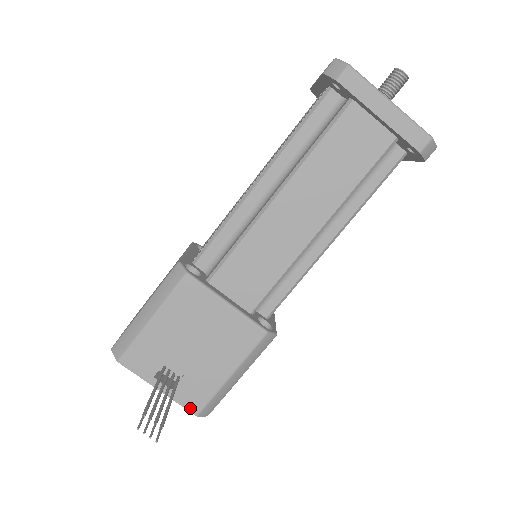
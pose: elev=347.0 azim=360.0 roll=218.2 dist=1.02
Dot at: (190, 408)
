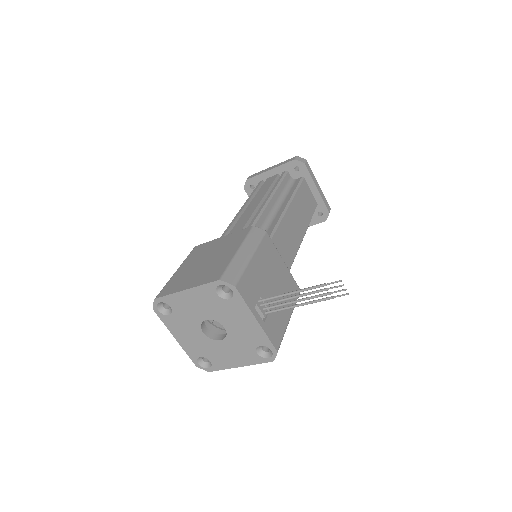
Dot at: (274, 343)
